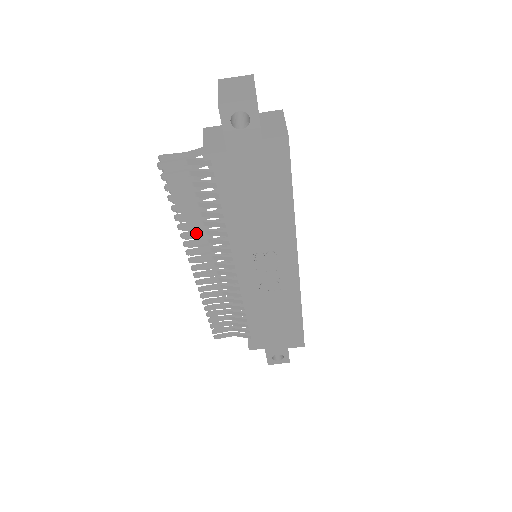
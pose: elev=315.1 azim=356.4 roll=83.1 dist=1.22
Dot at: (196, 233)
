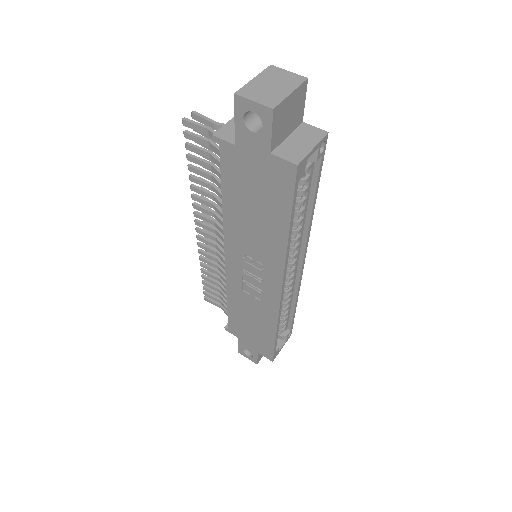
Dot at: (205, 202)
